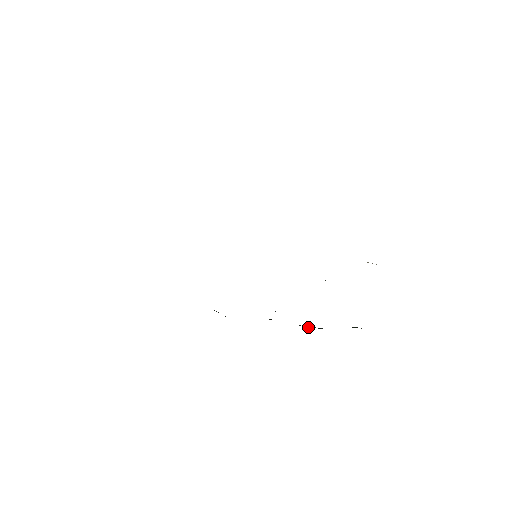
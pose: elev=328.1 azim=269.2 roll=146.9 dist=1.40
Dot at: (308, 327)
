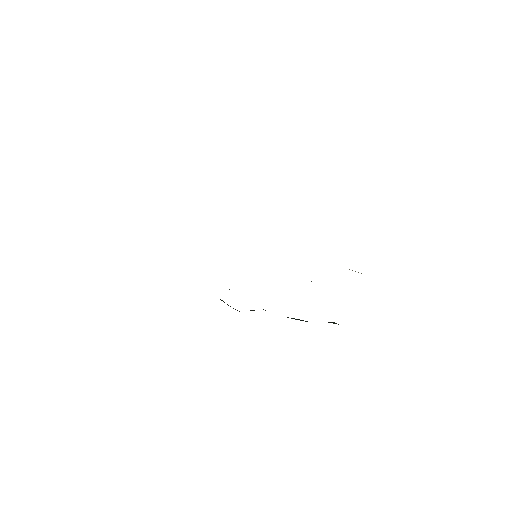
Dot at: occluded
